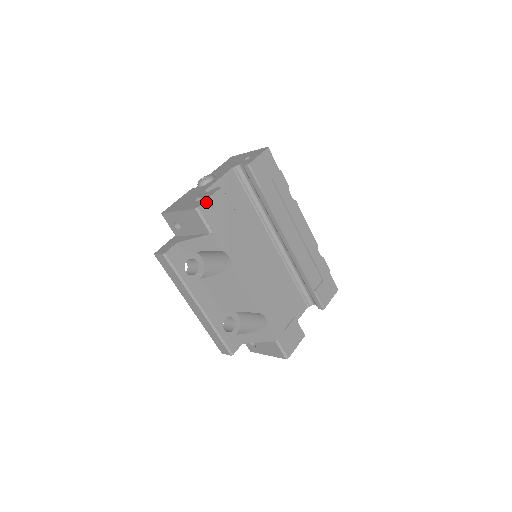
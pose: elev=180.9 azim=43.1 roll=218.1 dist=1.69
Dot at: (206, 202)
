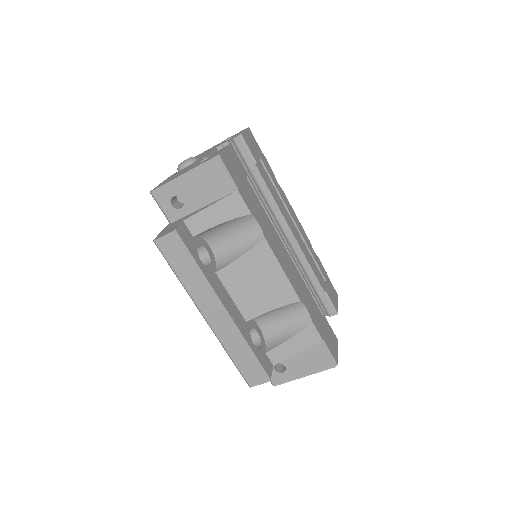
Dot at: (223, 153)
